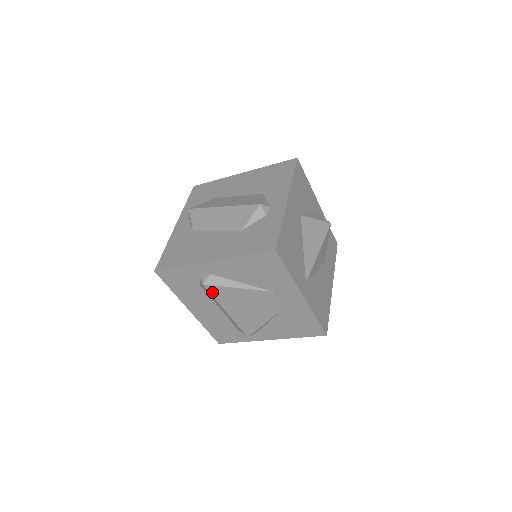
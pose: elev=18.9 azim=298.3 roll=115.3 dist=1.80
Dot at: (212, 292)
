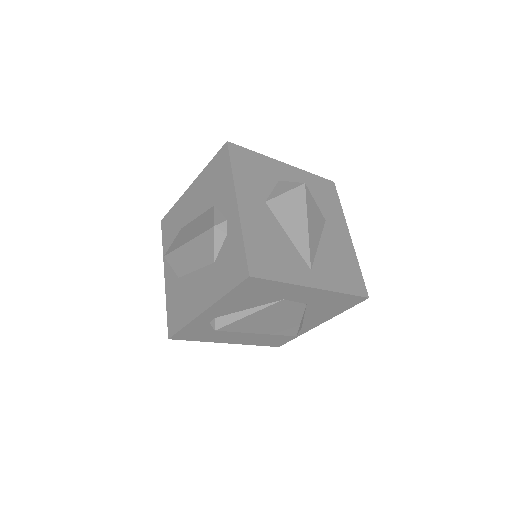
Dot at: (229, 330)
